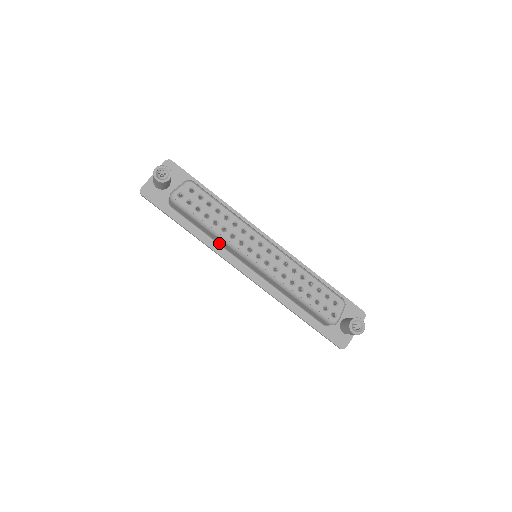
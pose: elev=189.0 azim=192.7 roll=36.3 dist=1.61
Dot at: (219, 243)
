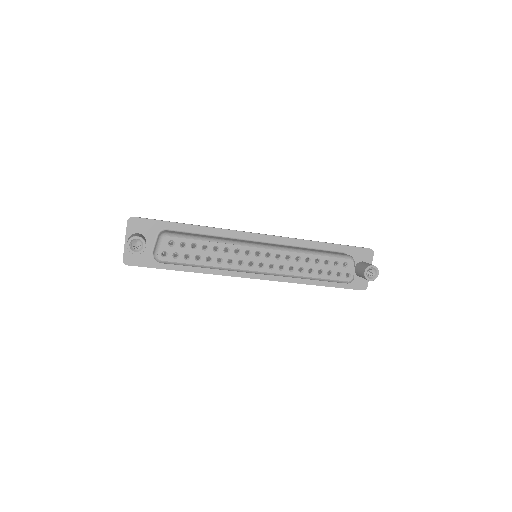
Dot at: occluded
